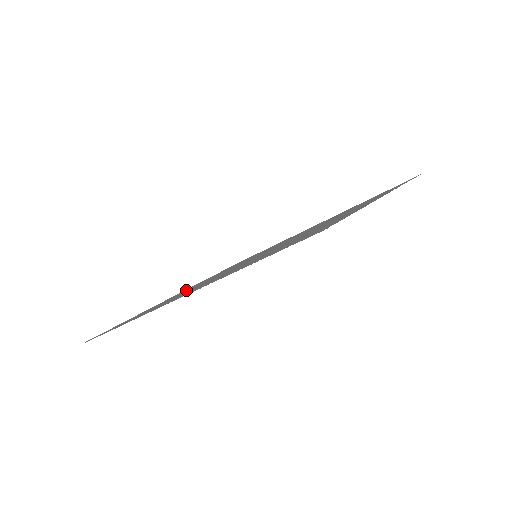
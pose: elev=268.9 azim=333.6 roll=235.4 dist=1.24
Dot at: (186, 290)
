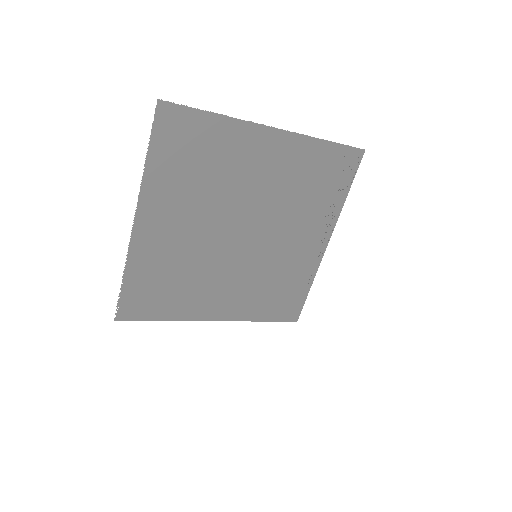
Dot at: (208, 297)
